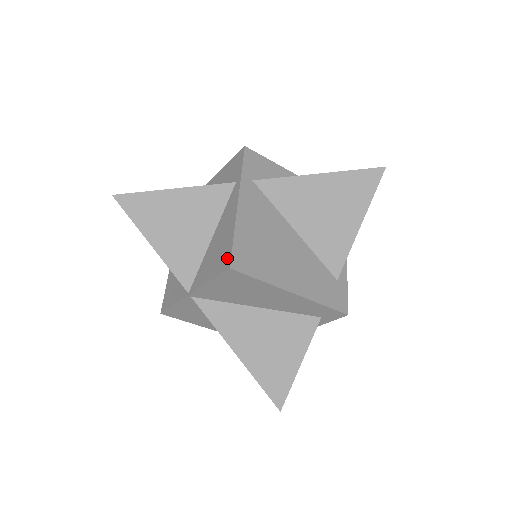
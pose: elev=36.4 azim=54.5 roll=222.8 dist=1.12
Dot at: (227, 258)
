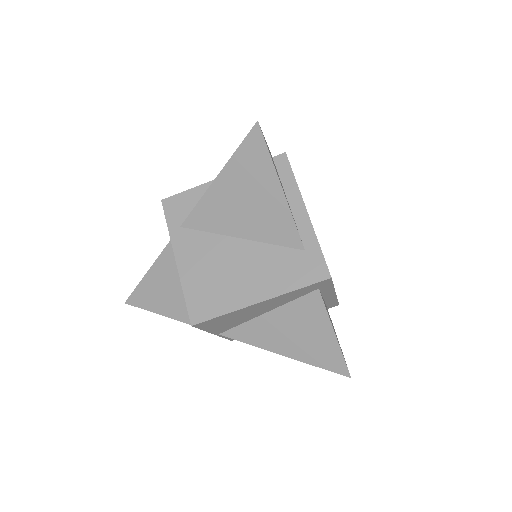
Dot at: (190, 315)
